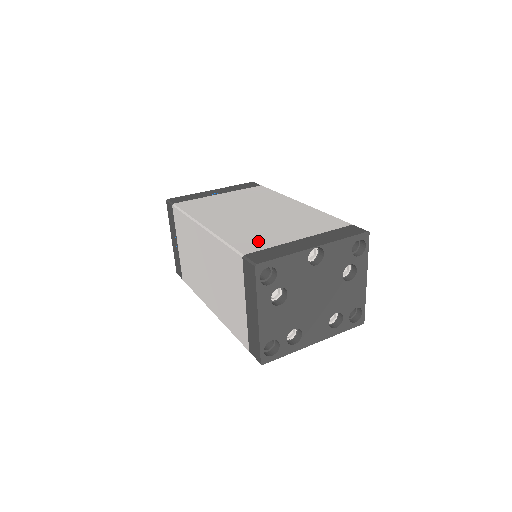
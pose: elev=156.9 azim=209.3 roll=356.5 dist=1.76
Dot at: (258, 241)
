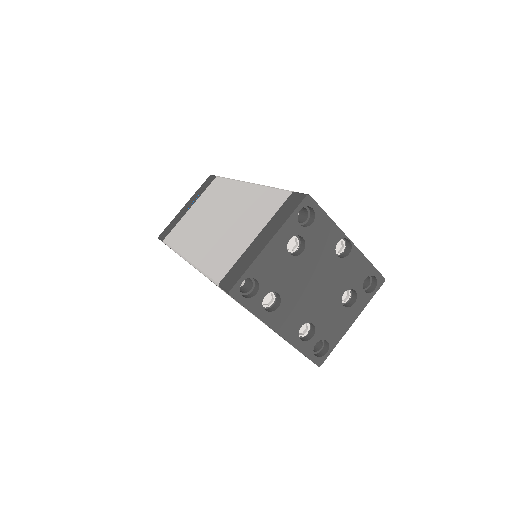
Dot at: occluded
